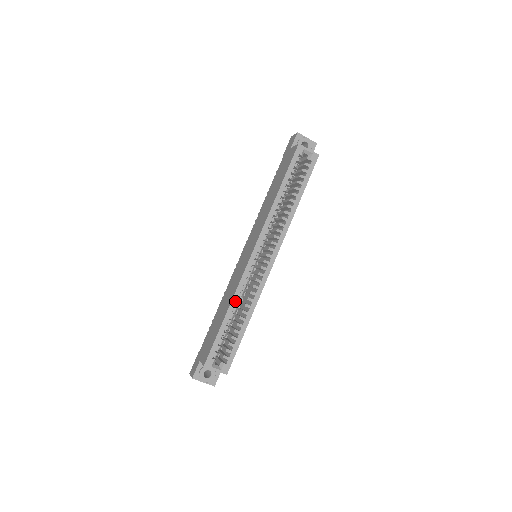
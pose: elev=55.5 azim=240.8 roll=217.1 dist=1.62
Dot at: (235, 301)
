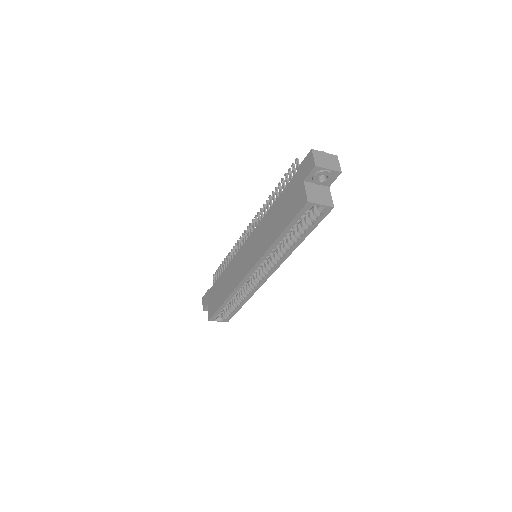
Dot at: (232, 296)
